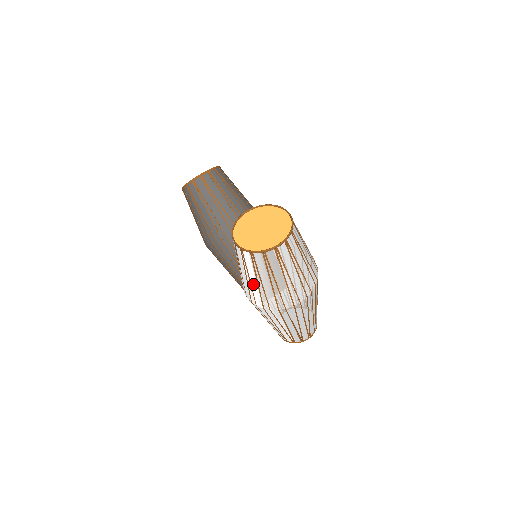
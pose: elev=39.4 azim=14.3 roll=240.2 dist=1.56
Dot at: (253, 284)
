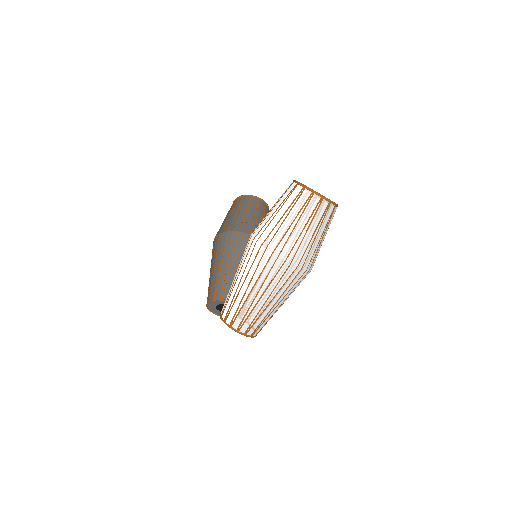
Dot at: (276, 218)
